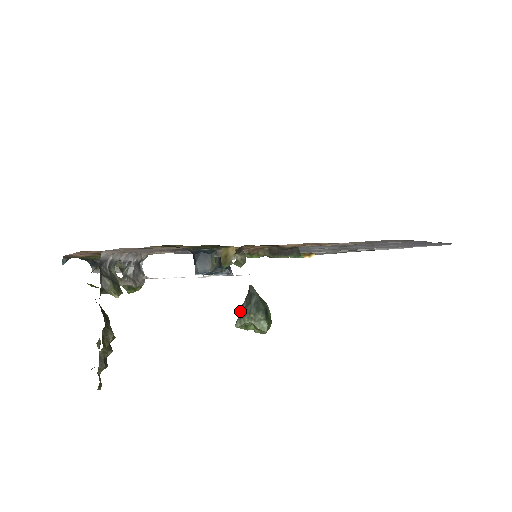
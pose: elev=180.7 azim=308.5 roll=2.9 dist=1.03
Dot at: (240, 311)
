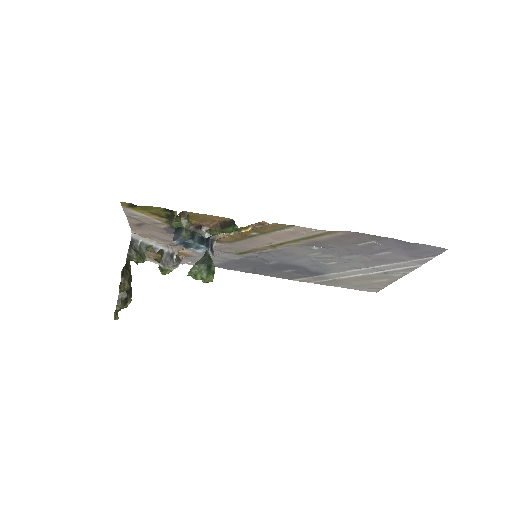
Dot at: occluded
